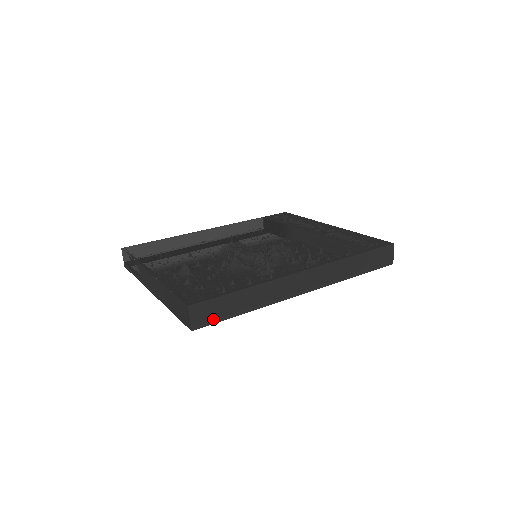
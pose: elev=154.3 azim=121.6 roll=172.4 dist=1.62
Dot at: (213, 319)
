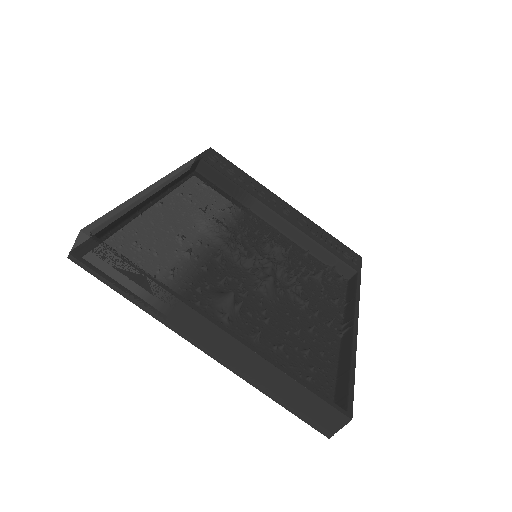
Dot at: occluded
